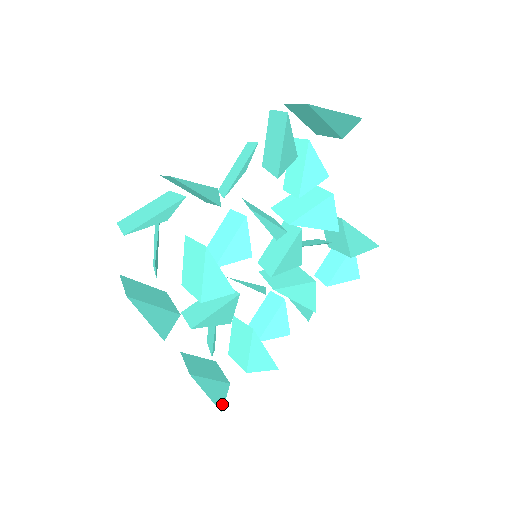
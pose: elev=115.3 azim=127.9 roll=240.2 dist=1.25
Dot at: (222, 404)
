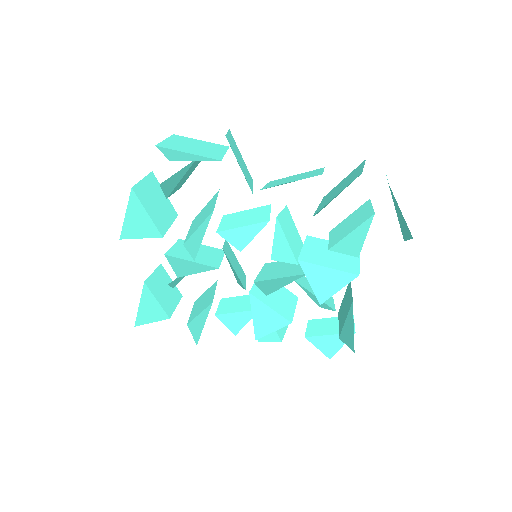
Dot at: (143, 322)
